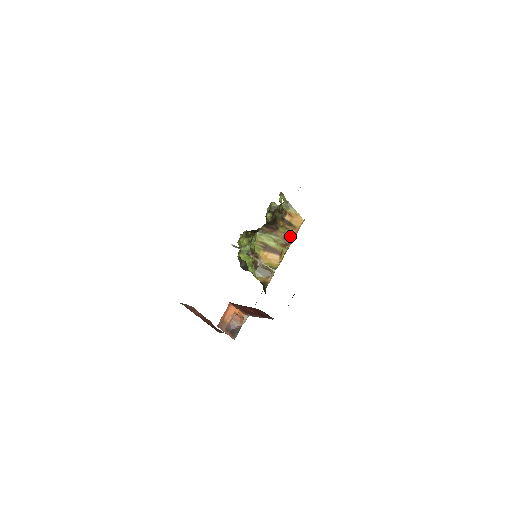
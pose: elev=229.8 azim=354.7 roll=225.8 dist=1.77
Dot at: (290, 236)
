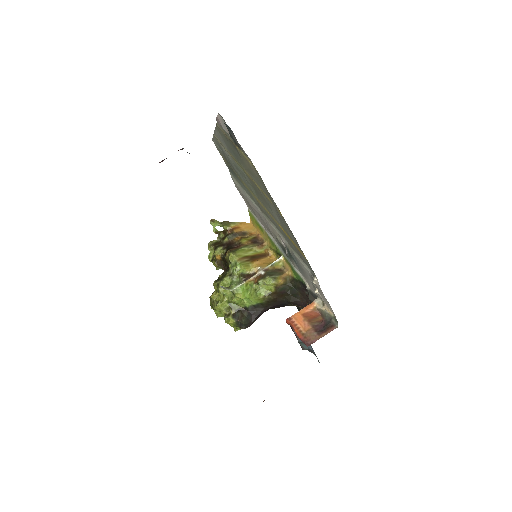
Dot at: (255, 240)
